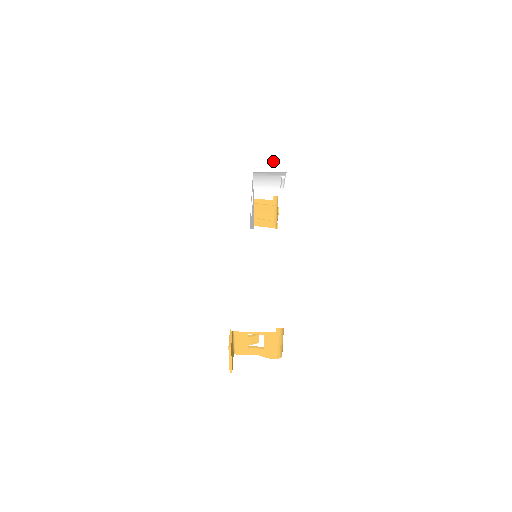
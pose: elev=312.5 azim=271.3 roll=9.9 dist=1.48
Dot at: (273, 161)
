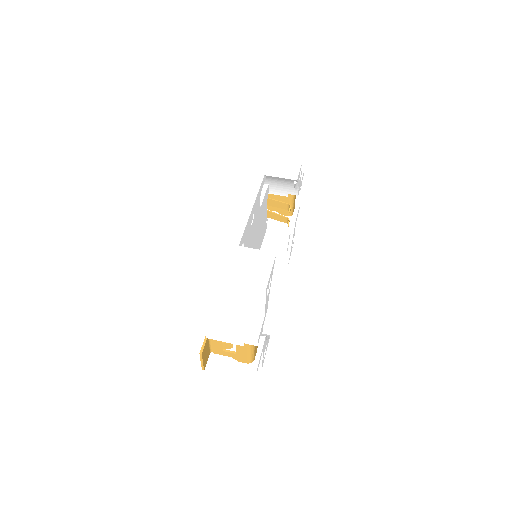
Dot at: (288, 164)
